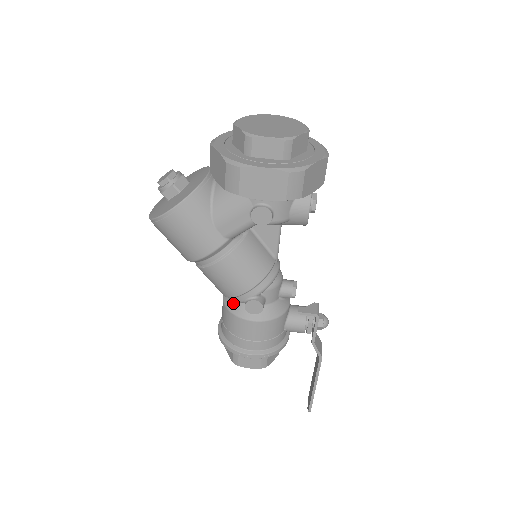
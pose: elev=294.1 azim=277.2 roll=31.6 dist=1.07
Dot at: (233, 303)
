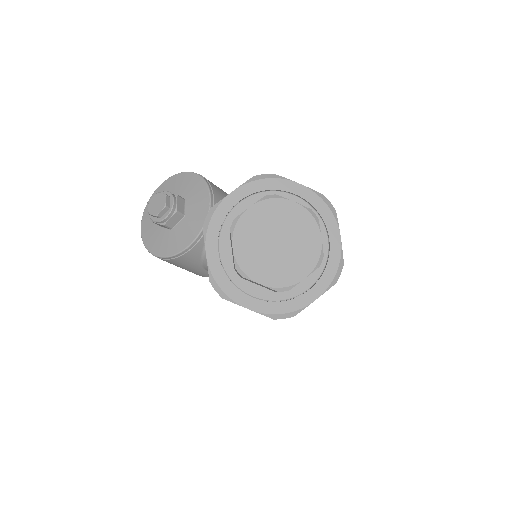
Dot at: occluded
